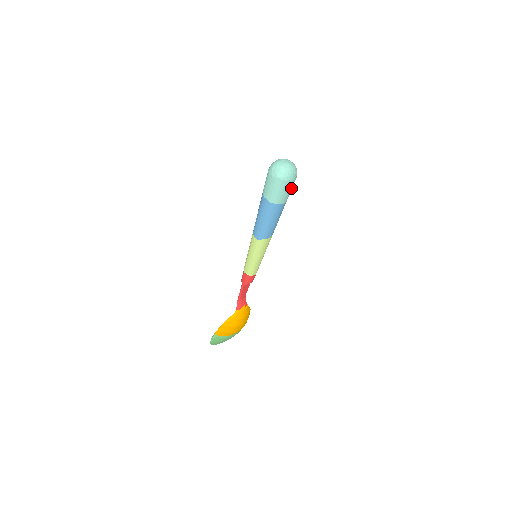
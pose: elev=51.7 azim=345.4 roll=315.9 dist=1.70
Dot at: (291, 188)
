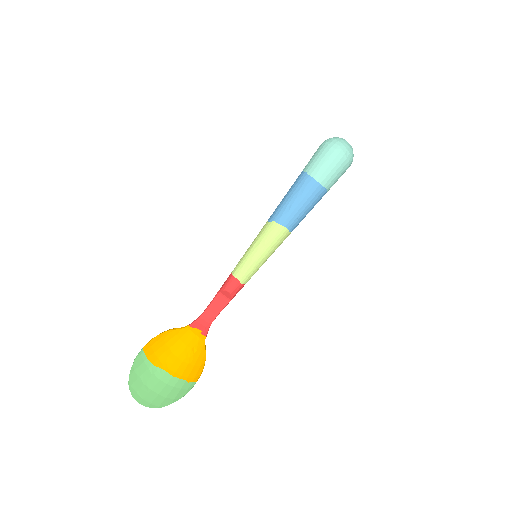
Dot at: (335, 168)
